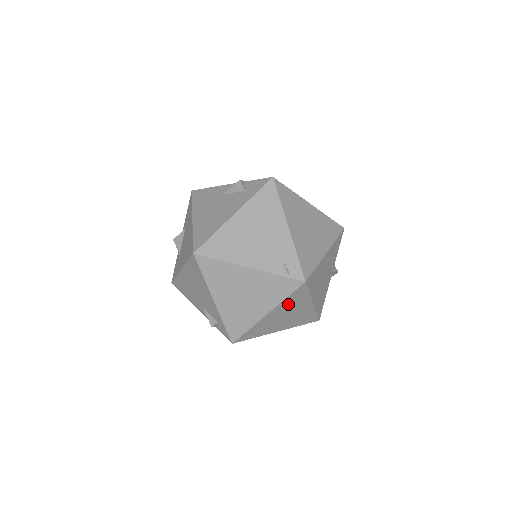
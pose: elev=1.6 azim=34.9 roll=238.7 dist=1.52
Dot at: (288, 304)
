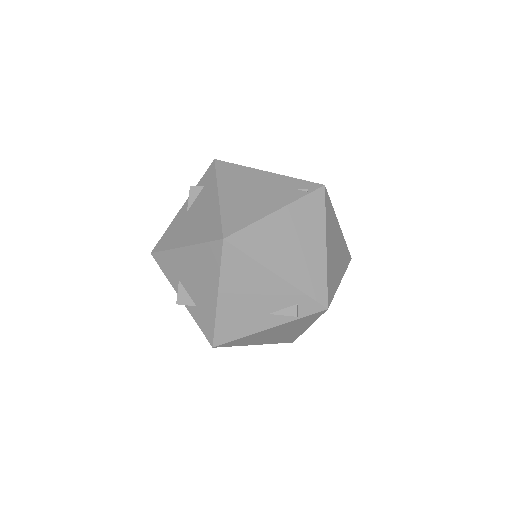
Dot at: (329, 227)
